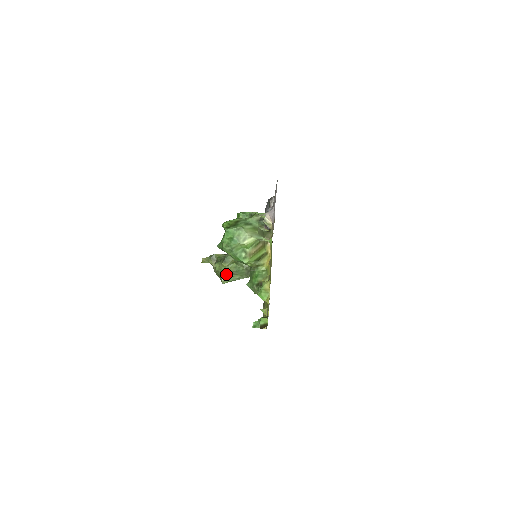
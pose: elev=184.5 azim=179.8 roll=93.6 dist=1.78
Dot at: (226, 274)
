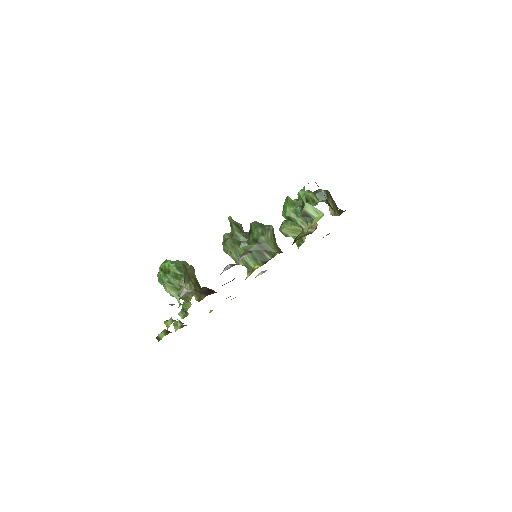
Dot at: occluded
